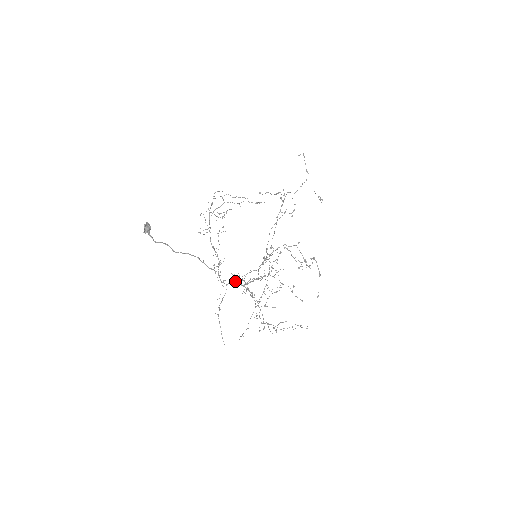
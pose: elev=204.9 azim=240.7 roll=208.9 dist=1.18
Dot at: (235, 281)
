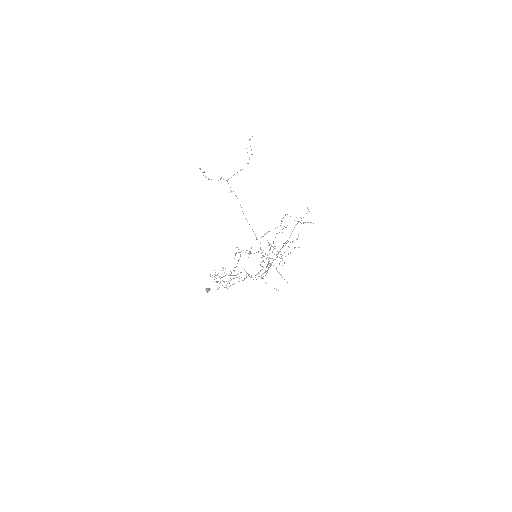
Dot at: occluded
